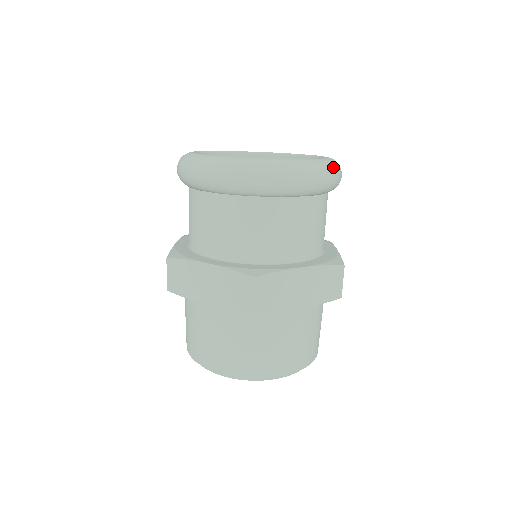
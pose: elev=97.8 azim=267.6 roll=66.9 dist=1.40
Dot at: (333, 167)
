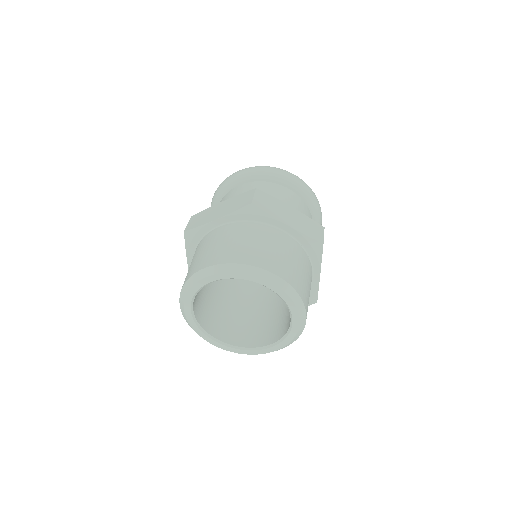
Dot at: occluded
